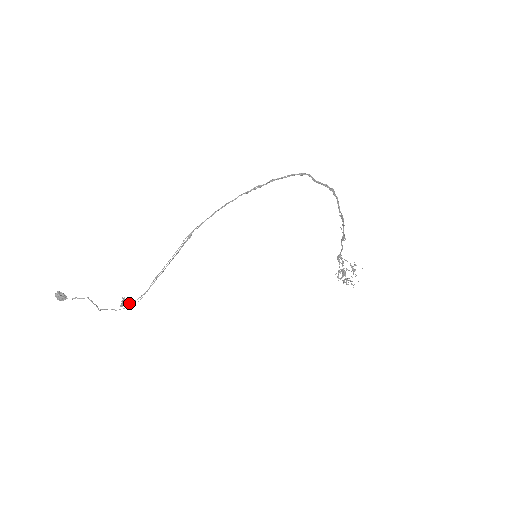
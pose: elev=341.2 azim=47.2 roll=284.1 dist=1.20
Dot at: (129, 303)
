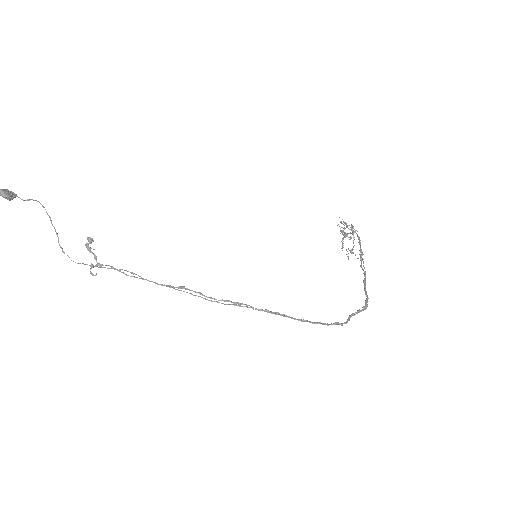
Dot at: occluded
